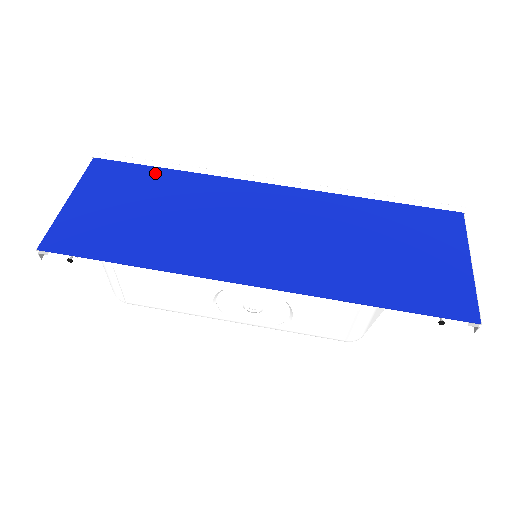
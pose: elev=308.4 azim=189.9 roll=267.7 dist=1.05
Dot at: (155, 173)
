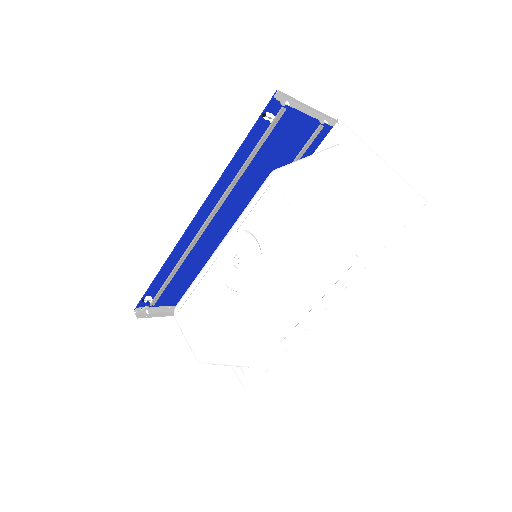
Dot at: occluded
